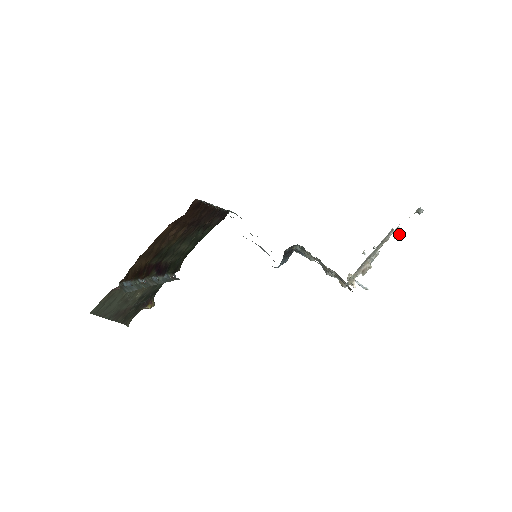
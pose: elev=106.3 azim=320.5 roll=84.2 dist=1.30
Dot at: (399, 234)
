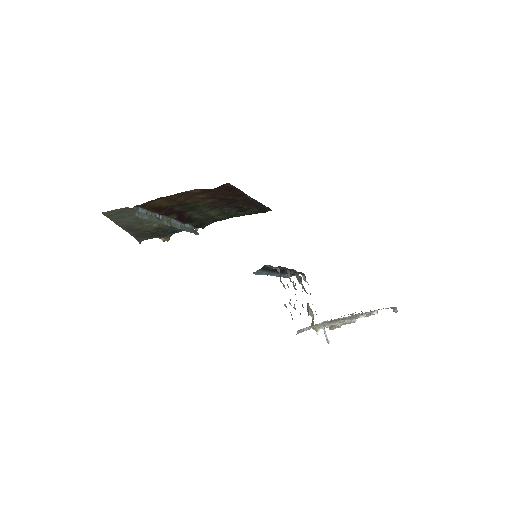
Dot at: (364, 315)
